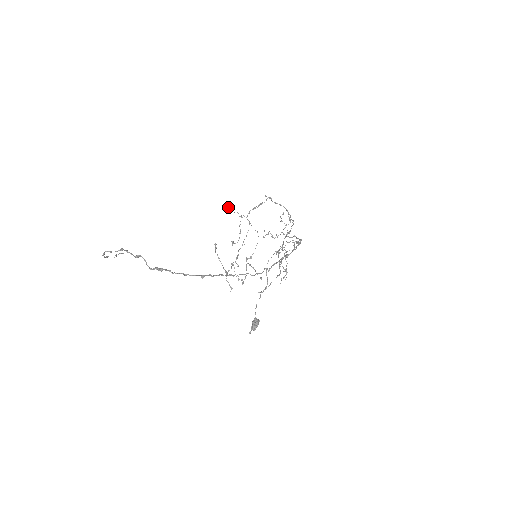
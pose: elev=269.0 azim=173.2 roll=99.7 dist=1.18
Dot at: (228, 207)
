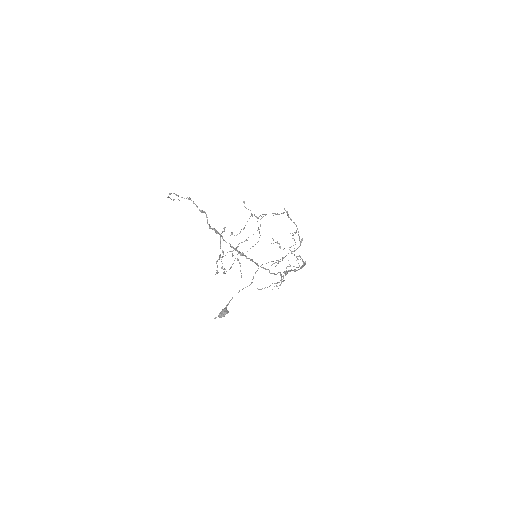
Dot at: (244, 201)
